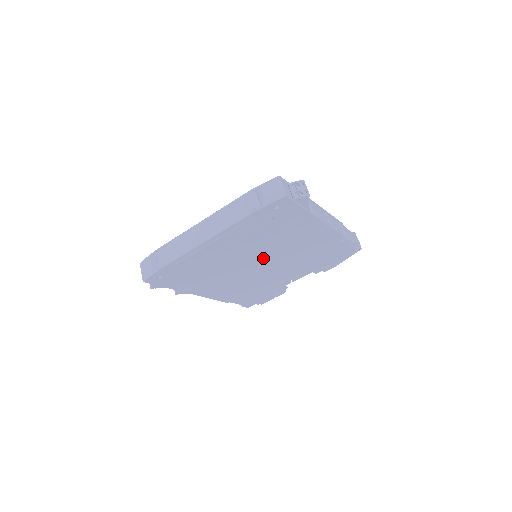
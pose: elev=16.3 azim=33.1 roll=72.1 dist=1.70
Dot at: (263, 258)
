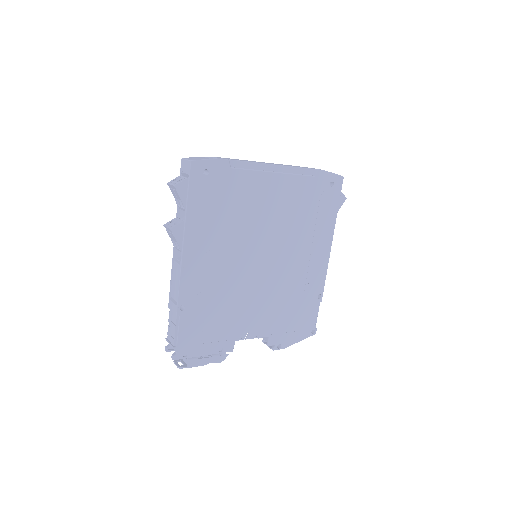
Dot at: (272, 251)
